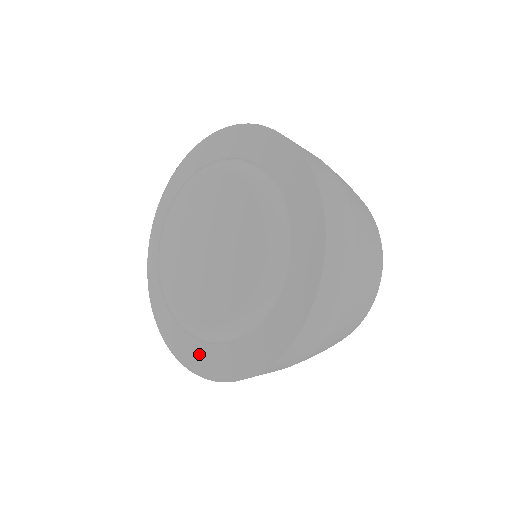
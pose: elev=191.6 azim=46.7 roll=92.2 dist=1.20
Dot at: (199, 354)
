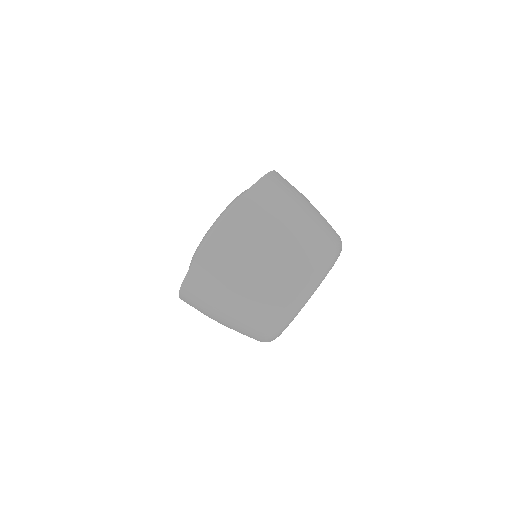
Dot at: occluded
